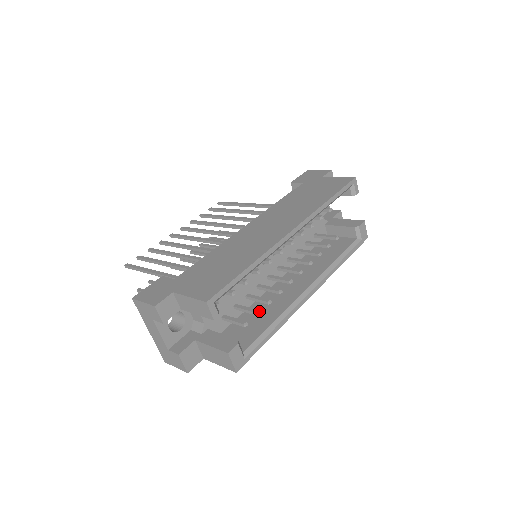
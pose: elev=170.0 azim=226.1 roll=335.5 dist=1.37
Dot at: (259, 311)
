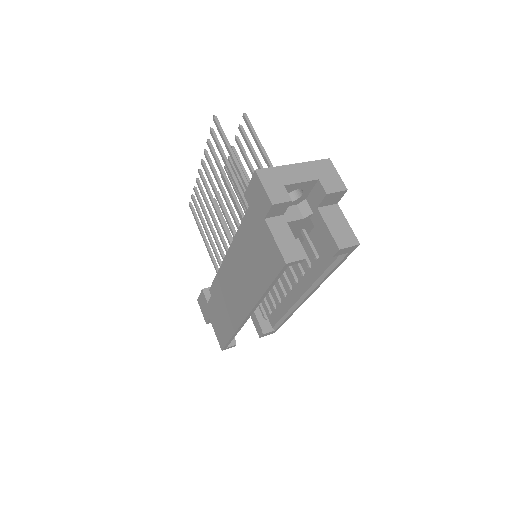
Dot at: (269, 313)
